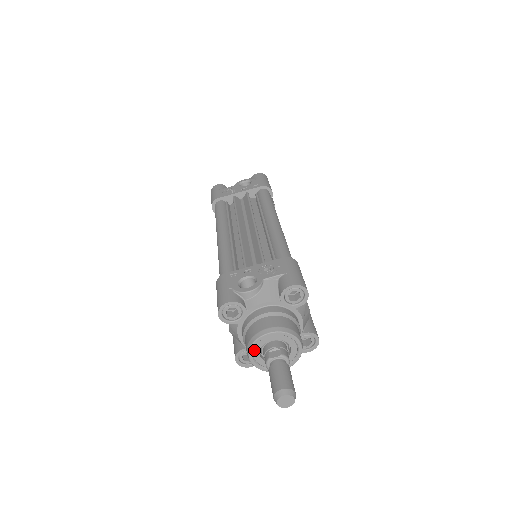
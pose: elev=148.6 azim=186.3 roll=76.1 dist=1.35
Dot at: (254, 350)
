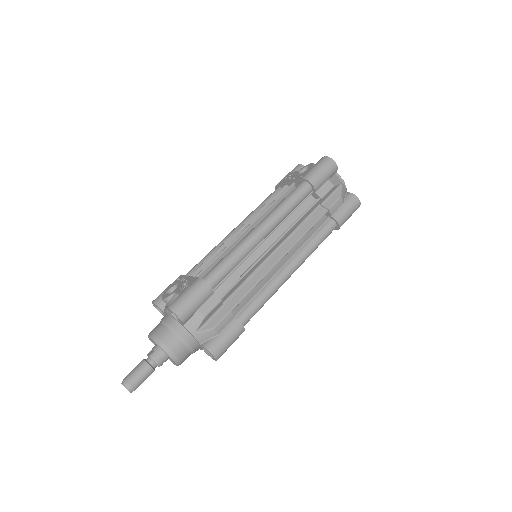
Dot at: (154, 343)
